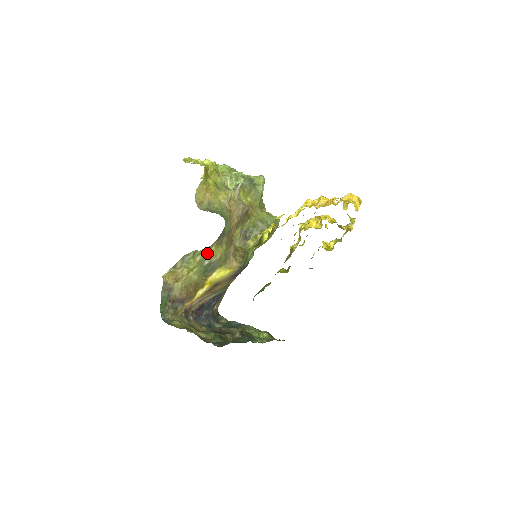
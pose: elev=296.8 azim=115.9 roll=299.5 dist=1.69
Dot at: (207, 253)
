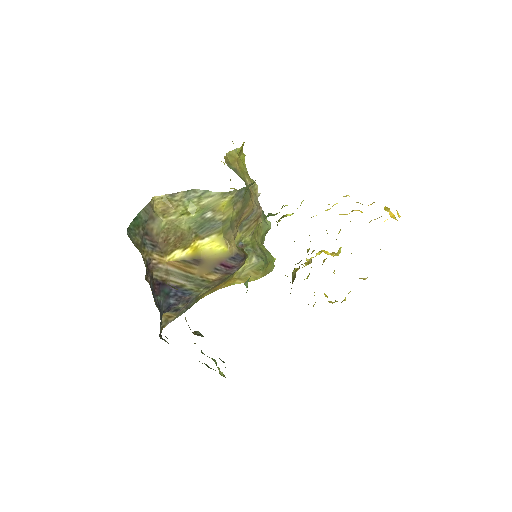
Dot at: (217, 202)
